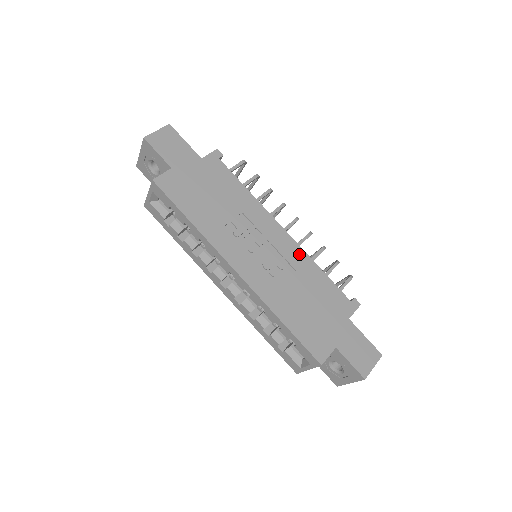
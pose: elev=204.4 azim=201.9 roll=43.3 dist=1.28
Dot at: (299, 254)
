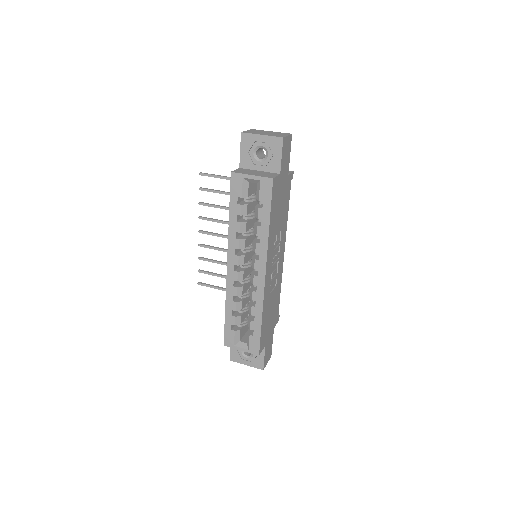
Dot at: (281, 274)
